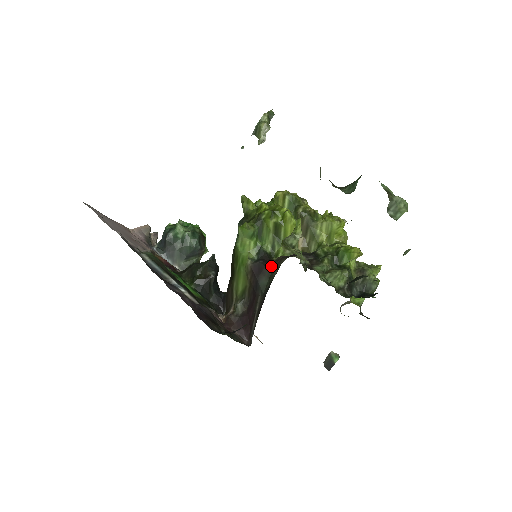
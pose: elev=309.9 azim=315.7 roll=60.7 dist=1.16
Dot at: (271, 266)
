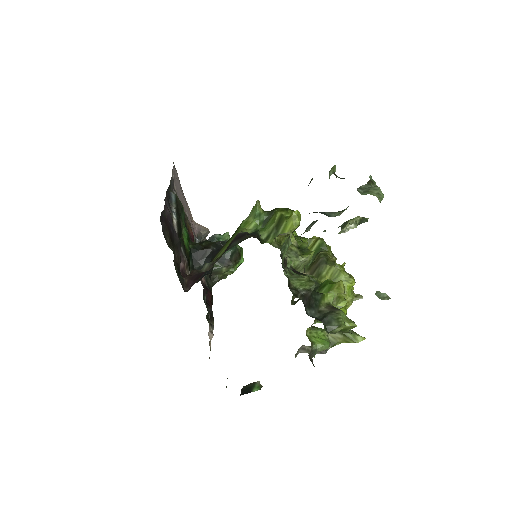
Dot at: (251, 236)
